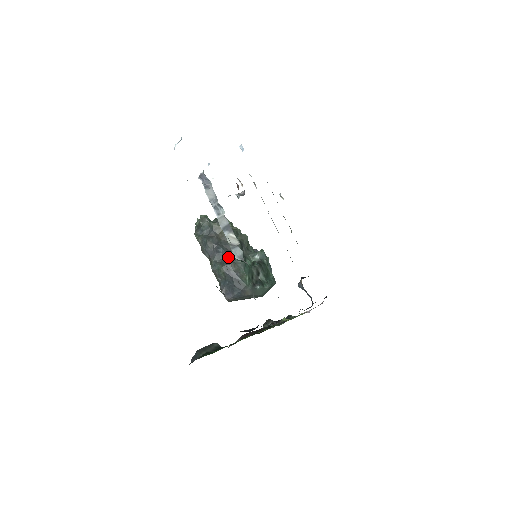
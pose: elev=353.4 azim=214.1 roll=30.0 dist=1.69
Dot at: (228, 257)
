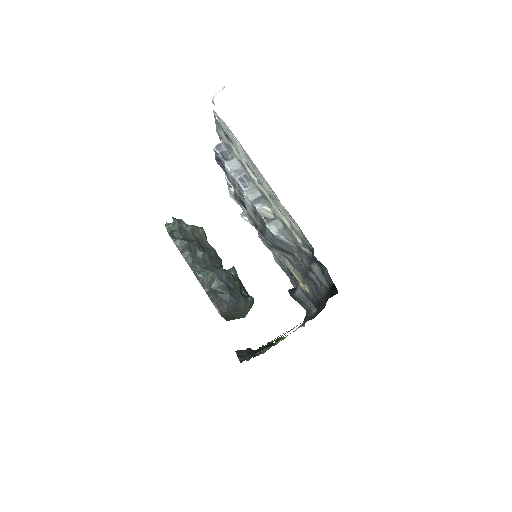
Dot at: (215, 263)
